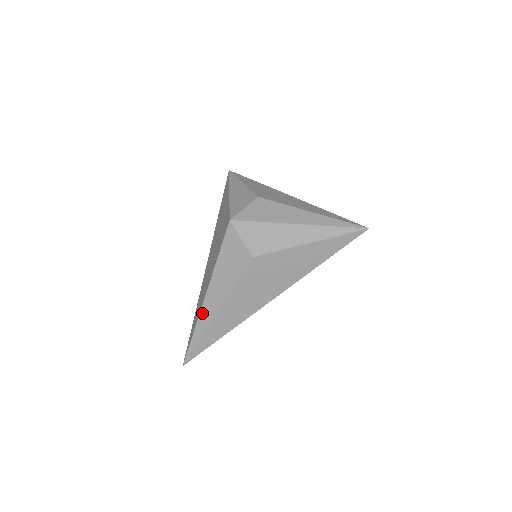
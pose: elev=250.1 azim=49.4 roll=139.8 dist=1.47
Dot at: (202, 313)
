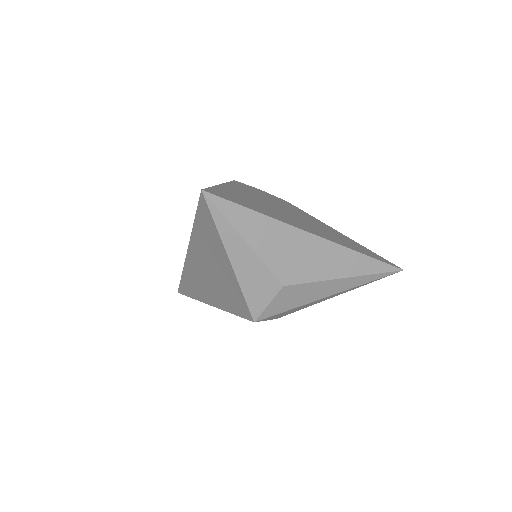
Dot at: occluded
